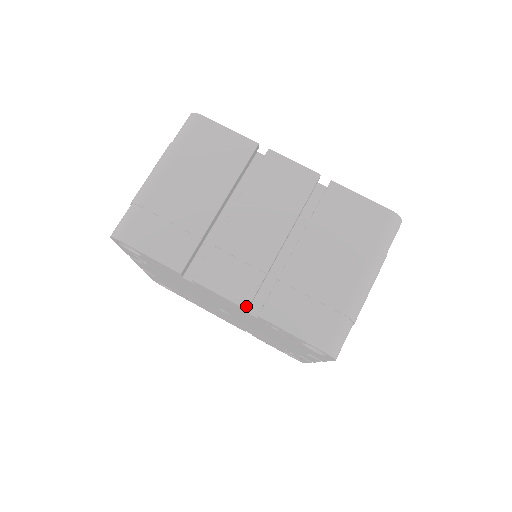
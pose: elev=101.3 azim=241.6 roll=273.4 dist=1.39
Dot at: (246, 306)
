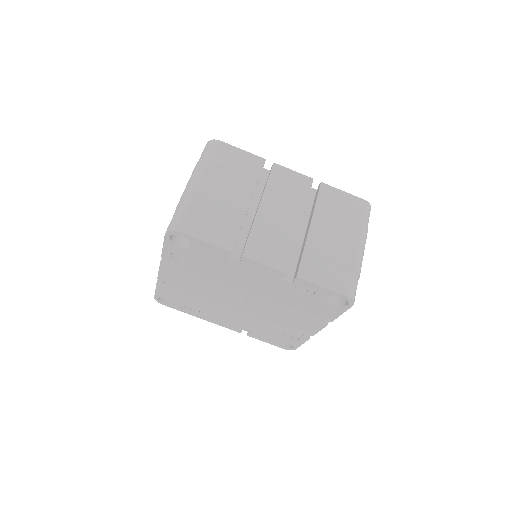
Dot at: (286, 271)
